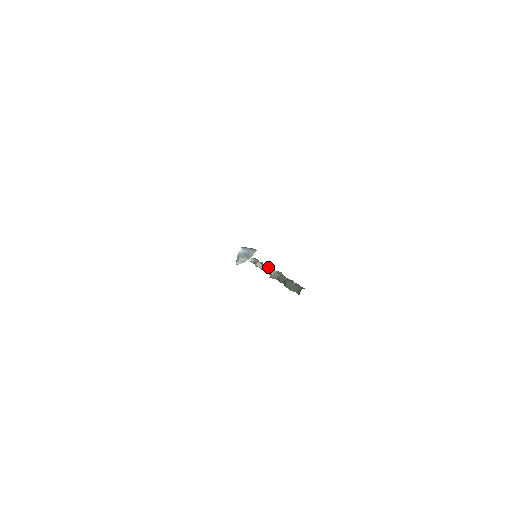
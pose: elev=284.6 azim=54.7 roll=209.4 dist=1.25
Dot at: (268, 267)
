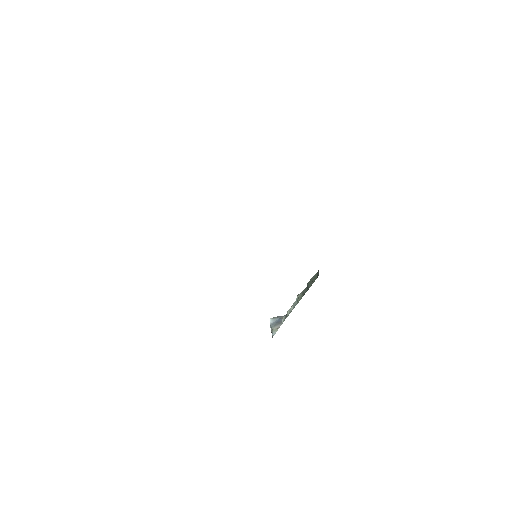
Dot at: (294, 302)
